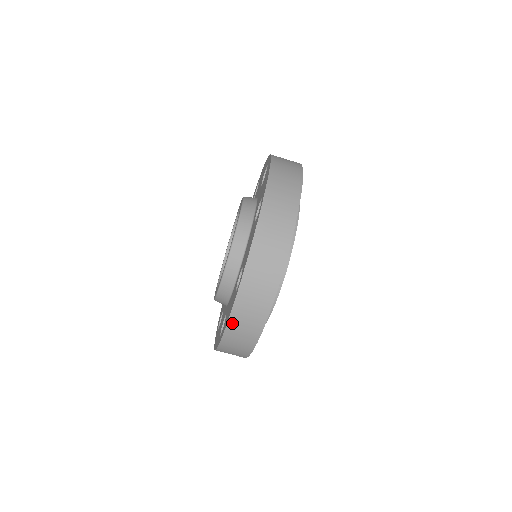
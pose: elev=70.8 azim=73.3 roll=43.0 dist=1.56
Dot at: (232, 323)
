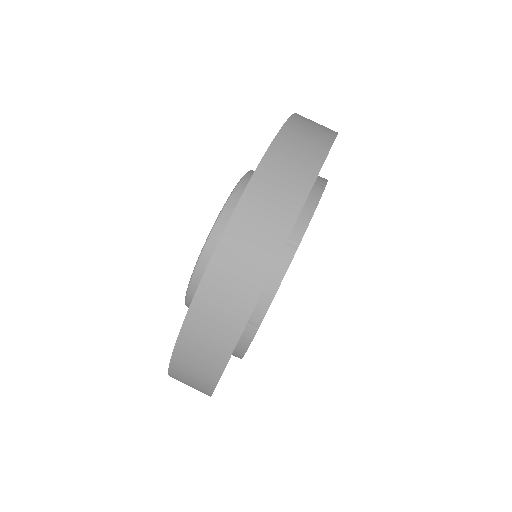
Dot at: (280, 143)
